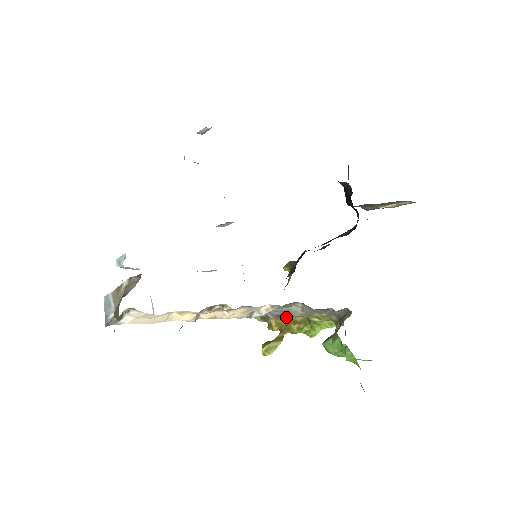
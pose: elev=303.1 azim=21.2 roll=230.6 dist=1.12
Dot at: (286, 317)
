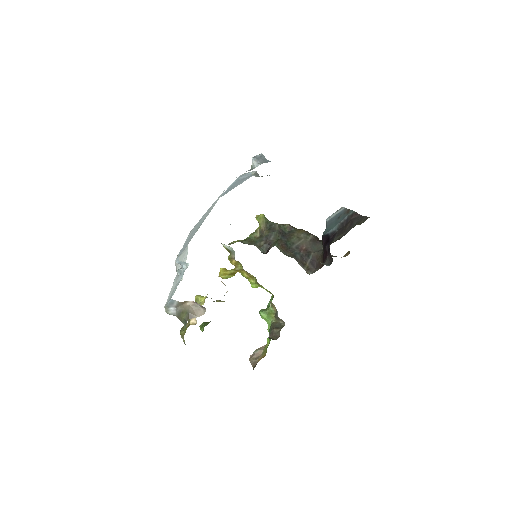
Dot at: occluded
